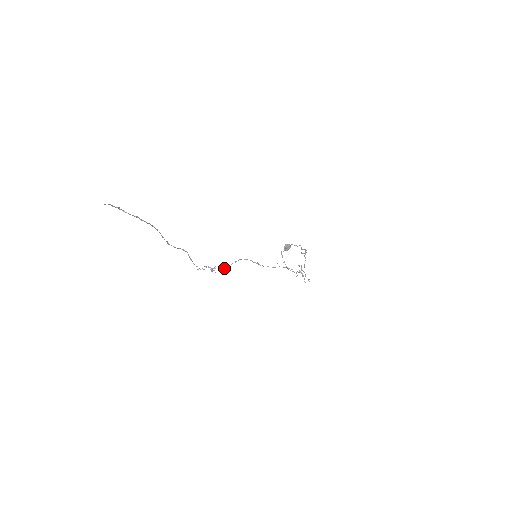
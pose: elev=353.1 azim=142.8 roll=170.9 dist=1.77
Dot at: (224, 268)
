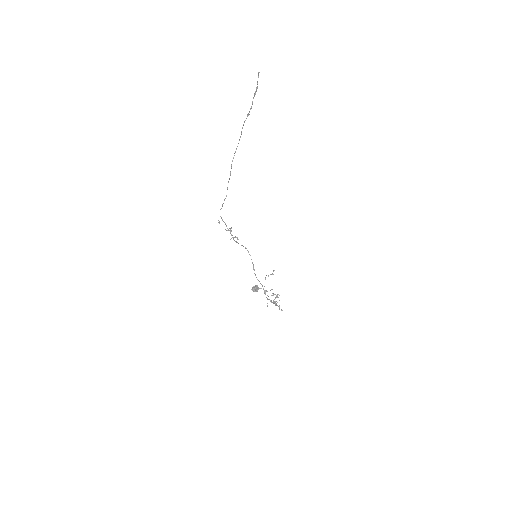
Dot at: (237, 237)
